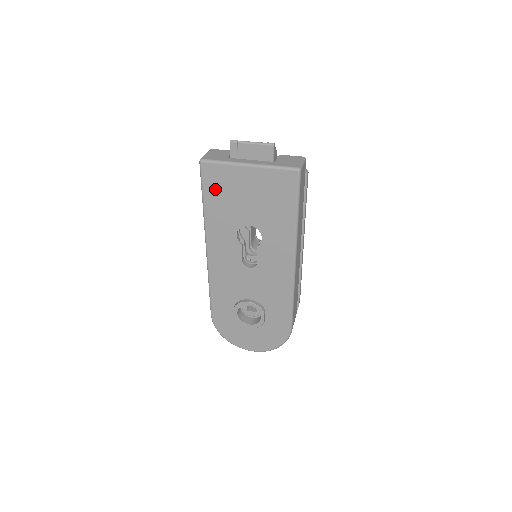
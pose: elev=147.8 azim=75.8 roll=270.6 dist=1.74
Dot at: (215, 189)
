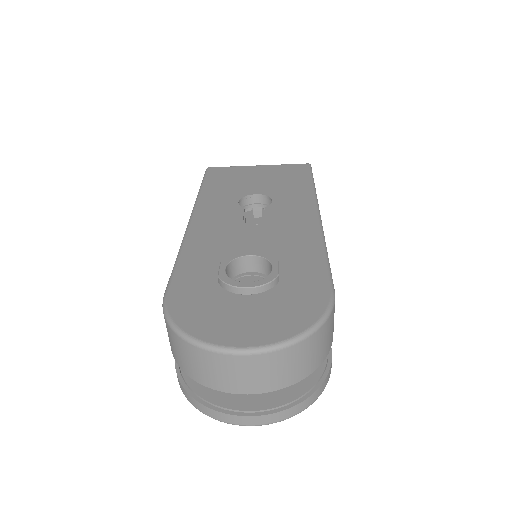
Dot at: (219, 178)
